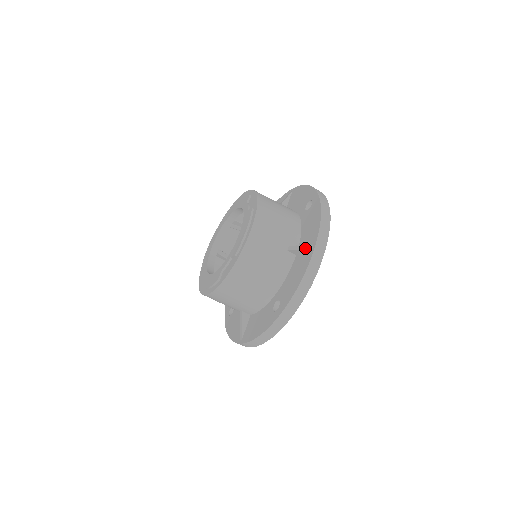
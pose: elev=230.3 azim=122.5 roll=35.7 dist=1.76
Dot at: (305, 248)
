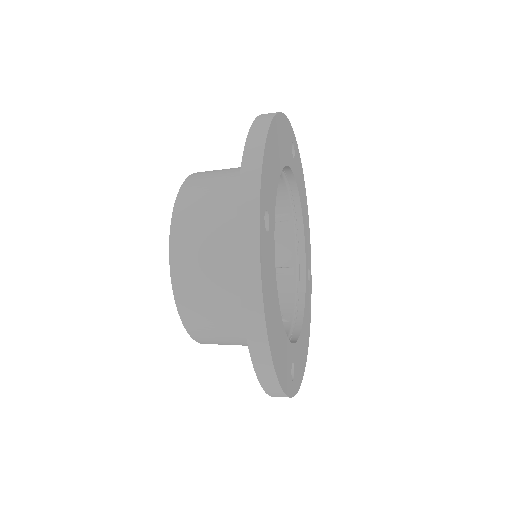
Dot at: occluded
